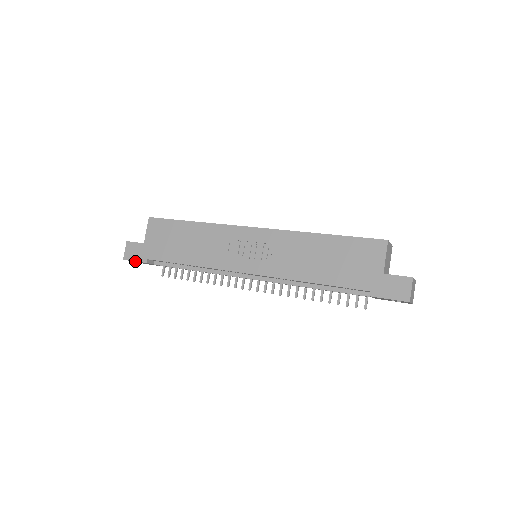
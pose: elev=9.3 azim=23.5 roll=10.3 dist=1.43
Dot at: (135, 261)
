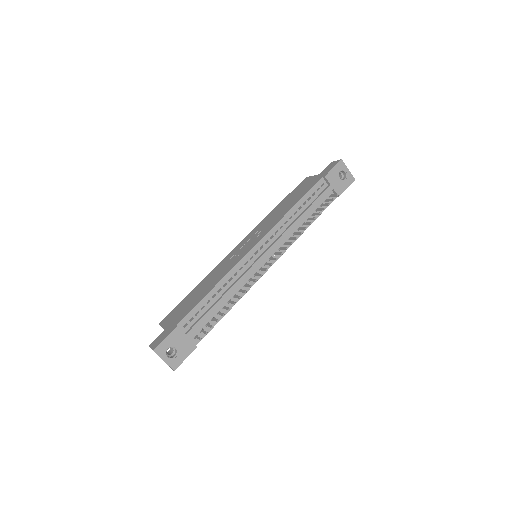
Dot at: (166, 343)
